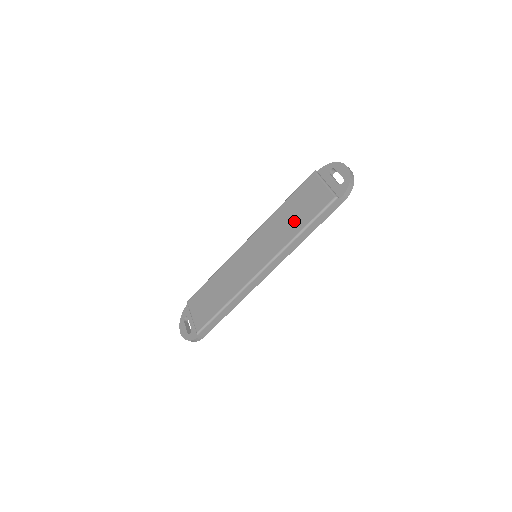
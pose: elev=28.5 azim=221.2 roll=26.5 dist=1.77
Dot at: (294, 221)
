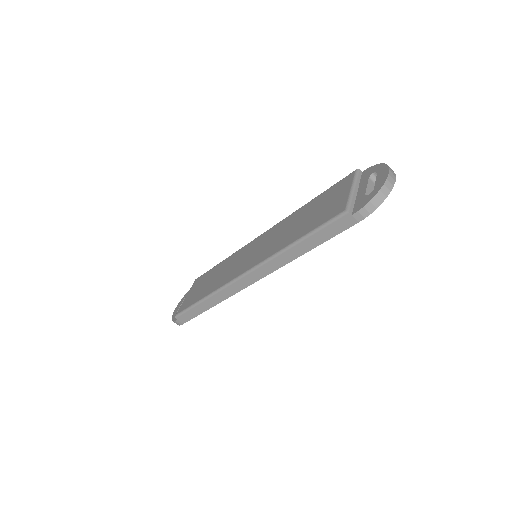
Dot at: (299, 227)
